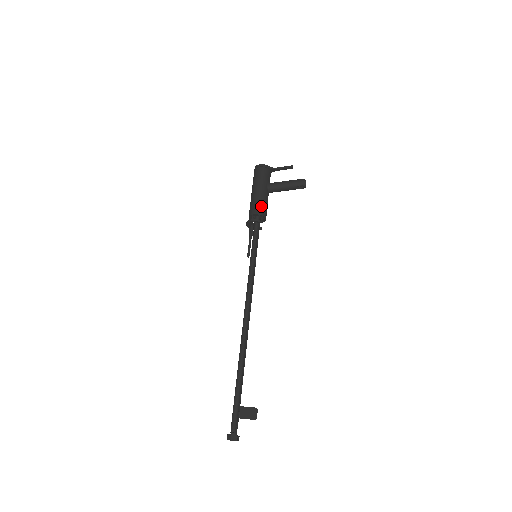
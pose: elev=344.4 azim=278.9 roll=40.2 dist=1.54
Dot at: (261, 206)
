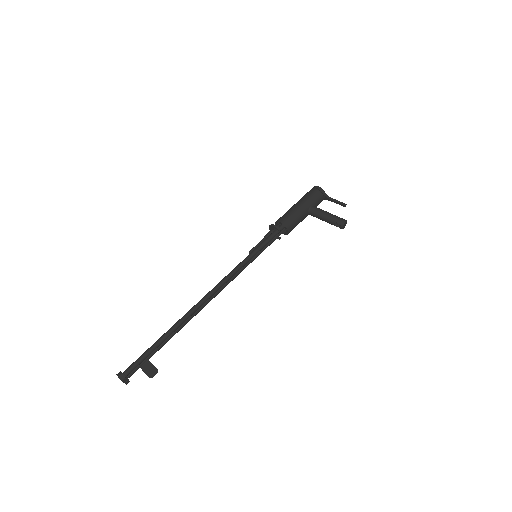
Dot at: (291, 219)
